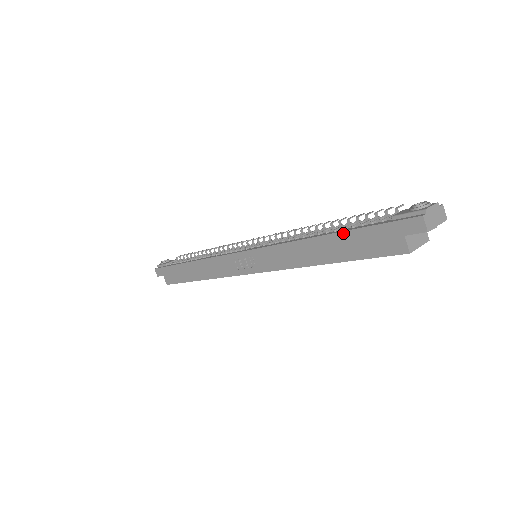
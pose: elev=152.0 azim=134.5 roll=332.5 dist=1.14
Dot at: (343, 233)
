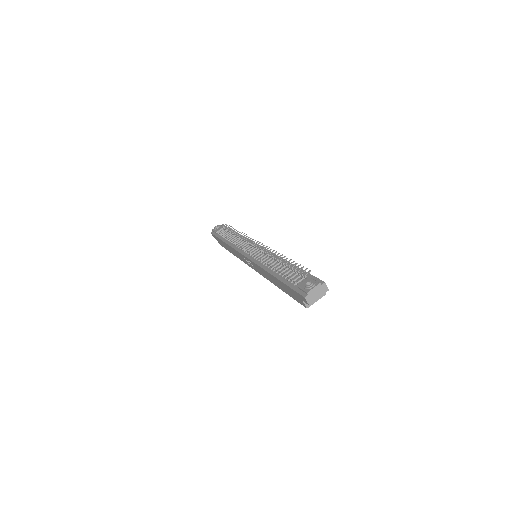
Dot at: (280, 281)
